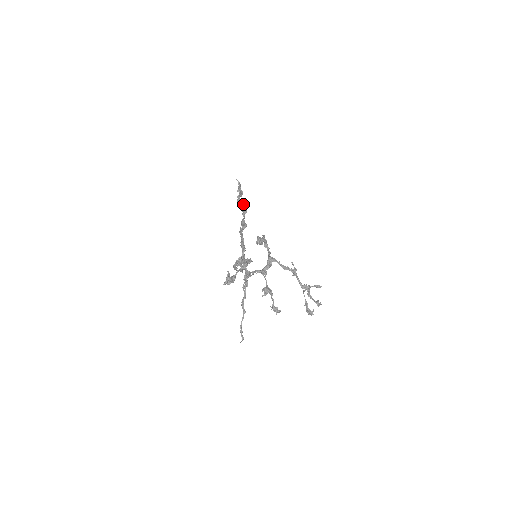
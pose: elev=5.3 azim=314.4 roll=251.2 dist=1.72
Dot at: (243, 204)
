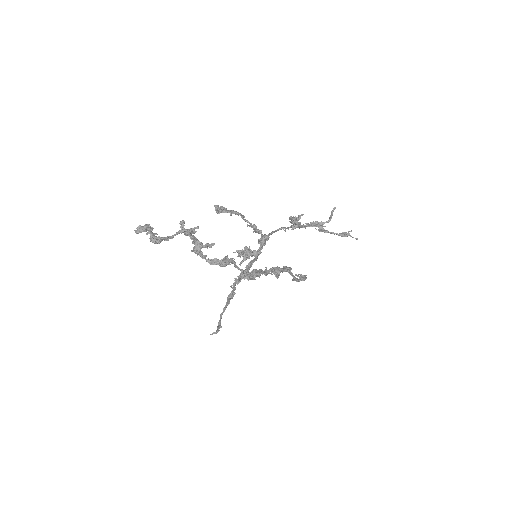
Dot at: occluded
